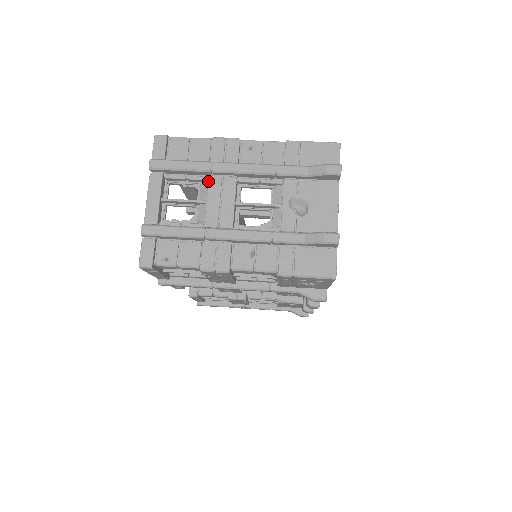
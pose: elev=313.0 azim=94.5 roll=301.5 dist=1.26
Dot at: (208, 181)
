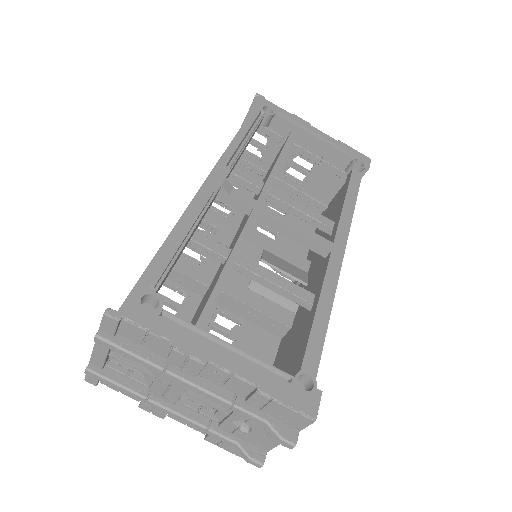
Dot at: occluded
